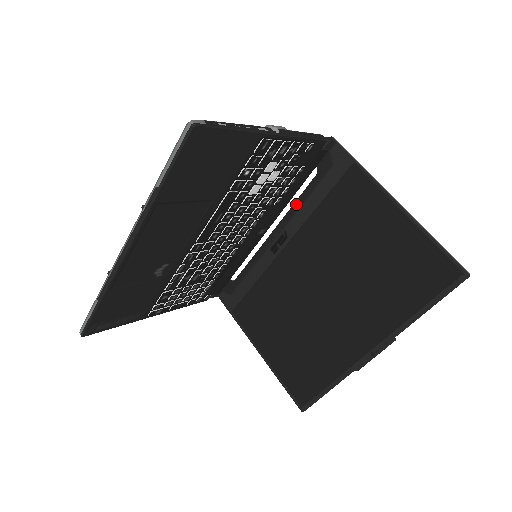
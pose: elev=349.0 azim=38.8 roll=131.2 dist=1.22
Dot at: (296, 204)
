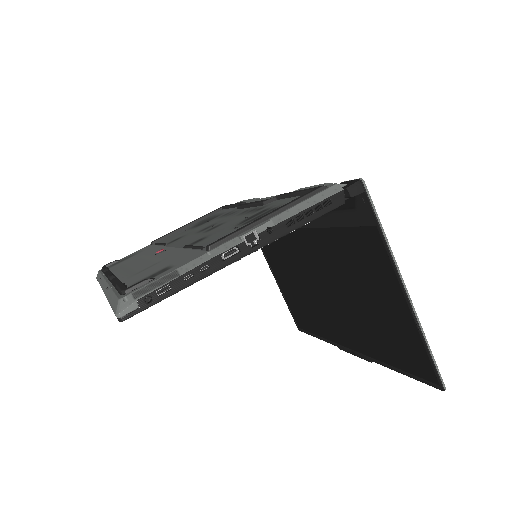
Dot at: occluded
